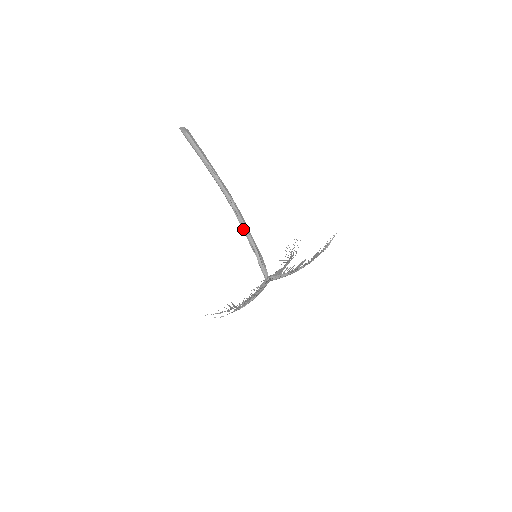
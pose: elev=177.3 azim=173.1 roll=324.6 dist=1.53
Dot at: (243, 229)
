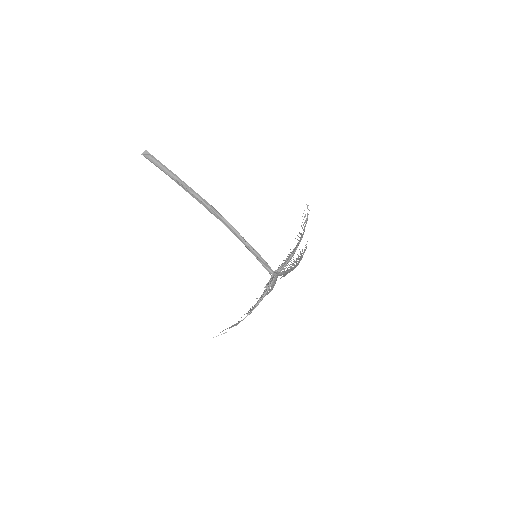
Dot at: (235, 234)
